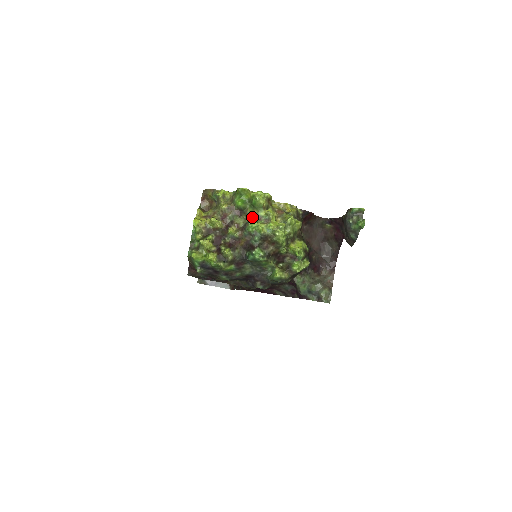
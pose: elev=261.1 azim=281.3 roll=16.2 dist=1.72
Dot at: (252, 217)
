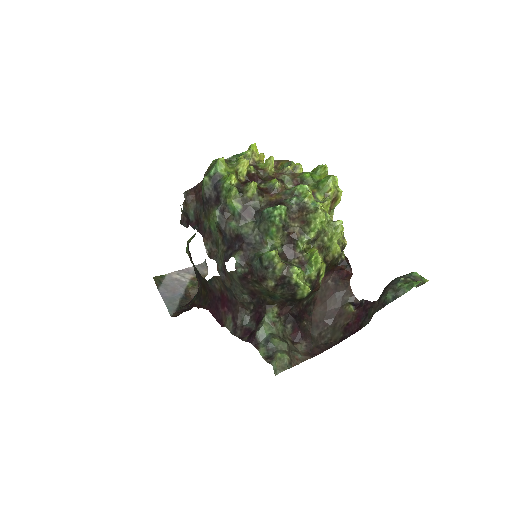
Dot at: occluded
